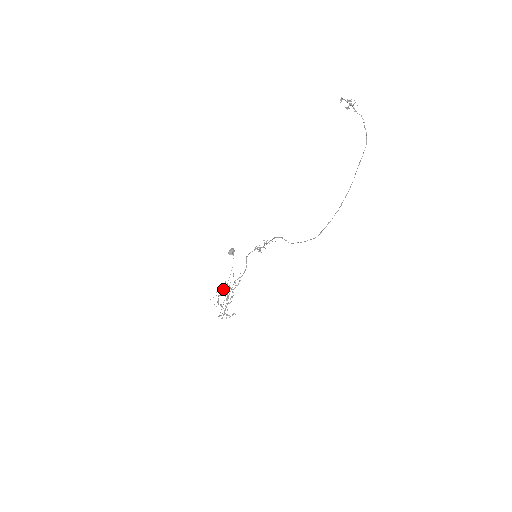
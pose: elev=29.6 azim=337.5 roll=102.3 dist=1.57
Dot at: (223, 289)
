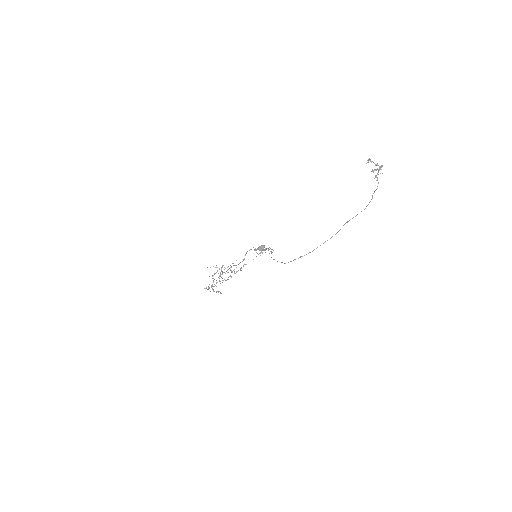
Dot at: (221, 267)
